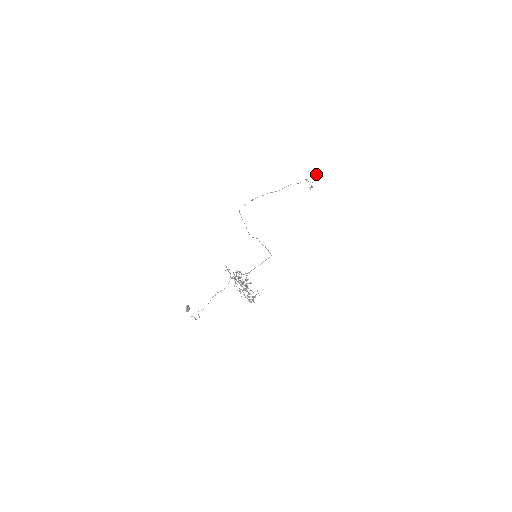
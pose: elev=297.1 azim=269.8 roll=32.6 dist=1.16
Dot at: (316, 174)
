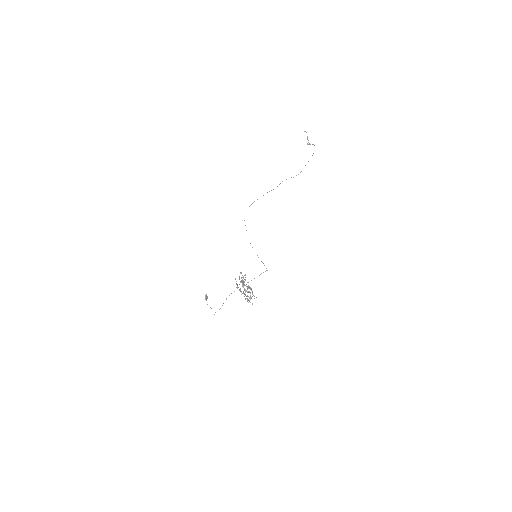
Dot at: occluded
